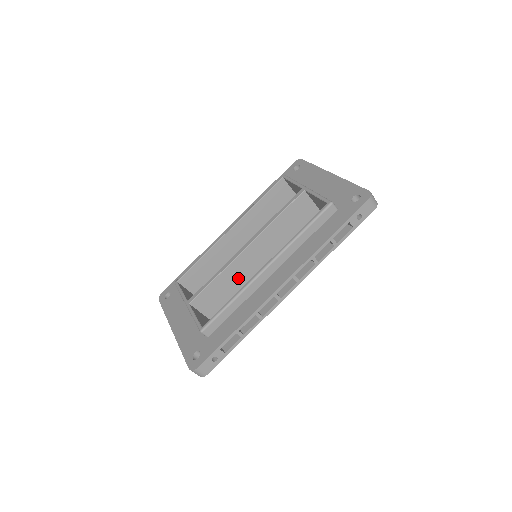
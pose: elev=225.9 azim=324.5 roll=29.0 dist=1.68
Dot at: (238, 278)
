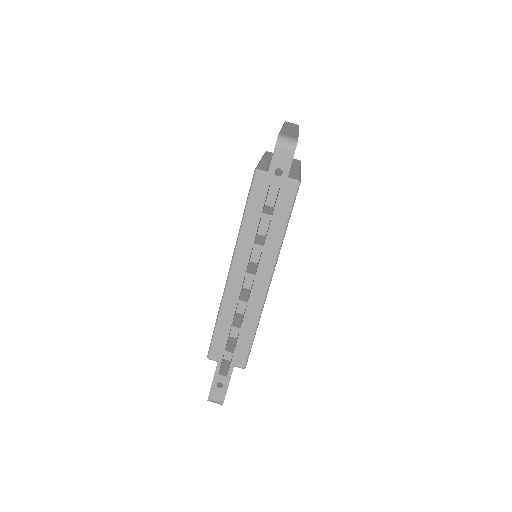
Dot at: occluded
